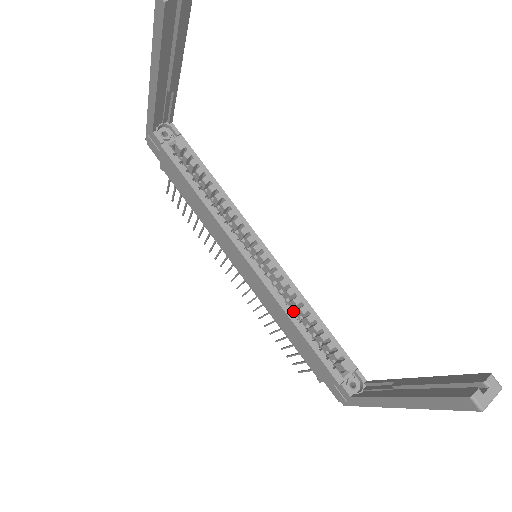
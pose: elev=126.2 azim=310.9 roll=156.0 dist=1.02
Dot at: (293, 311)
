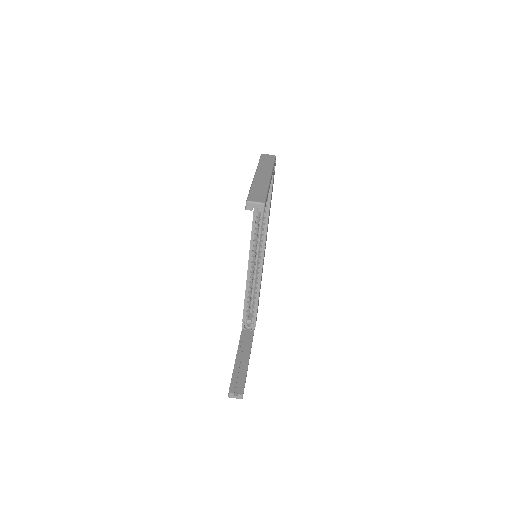
Dot at: occluded
